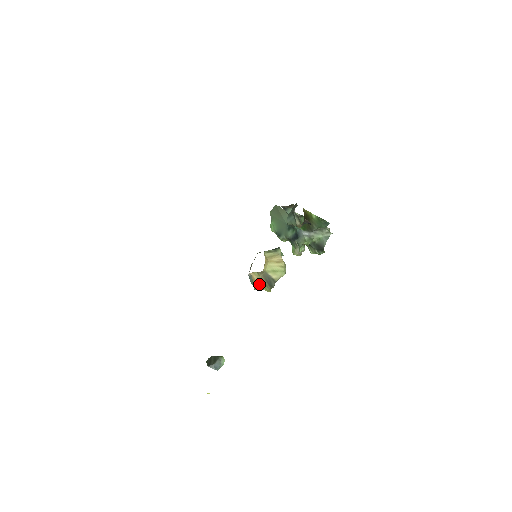
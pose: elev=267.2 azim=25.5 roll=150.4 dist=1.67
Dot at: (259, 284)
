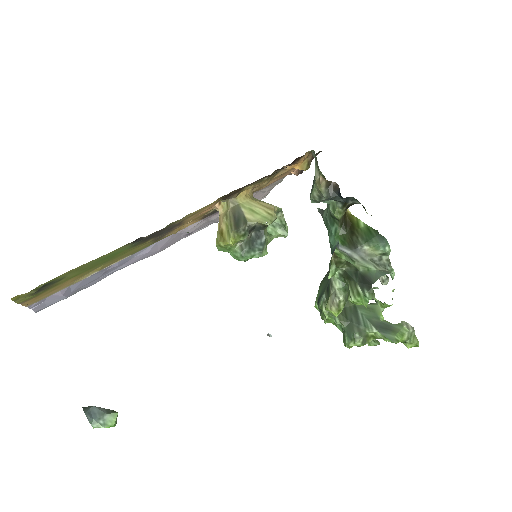
Dot at: (224, 228)
